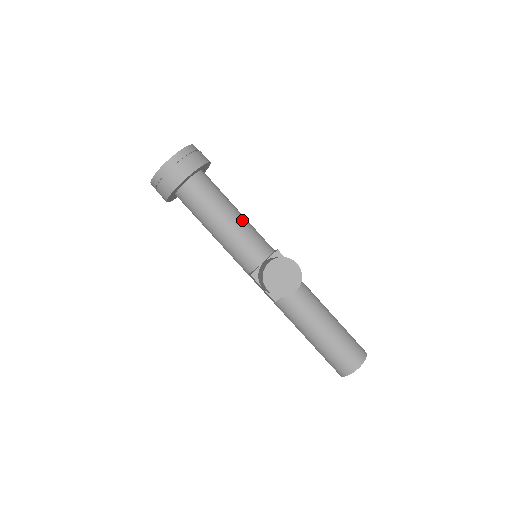
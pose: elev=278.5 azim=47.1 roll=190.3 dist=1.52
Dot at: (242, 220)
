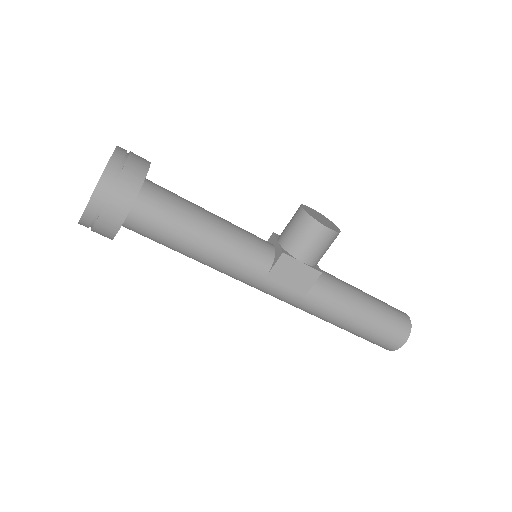
Dot at: occluded
